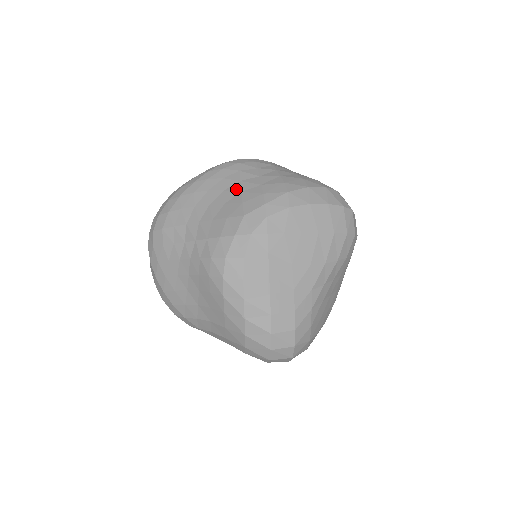
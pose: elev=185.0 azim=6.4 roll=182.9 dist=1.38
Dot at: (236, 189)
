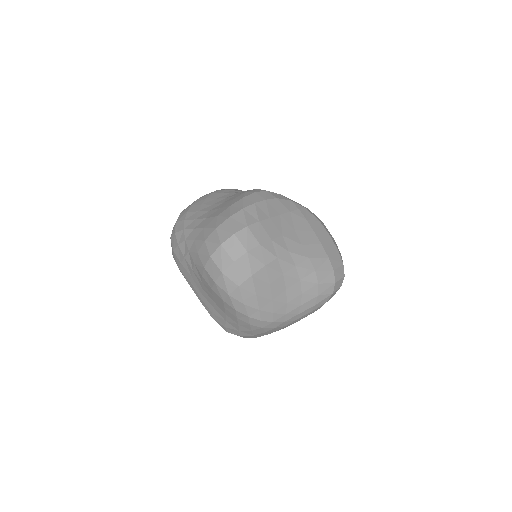
Dot at: occluded
